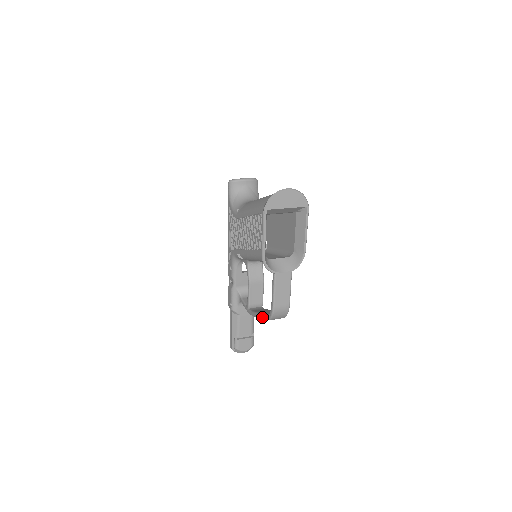
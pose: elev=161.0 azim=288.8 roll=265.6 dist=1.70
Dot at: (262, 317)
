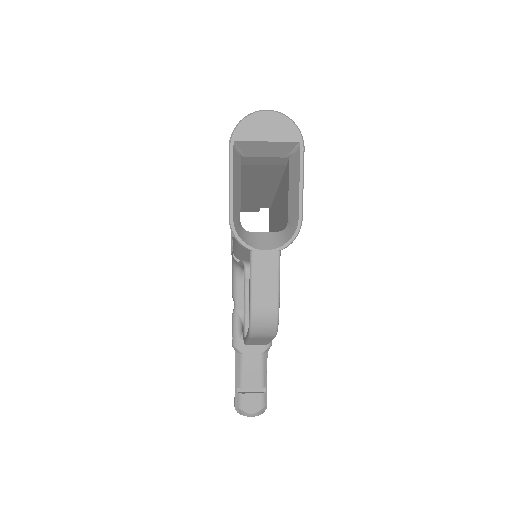
Dot at: occluded
